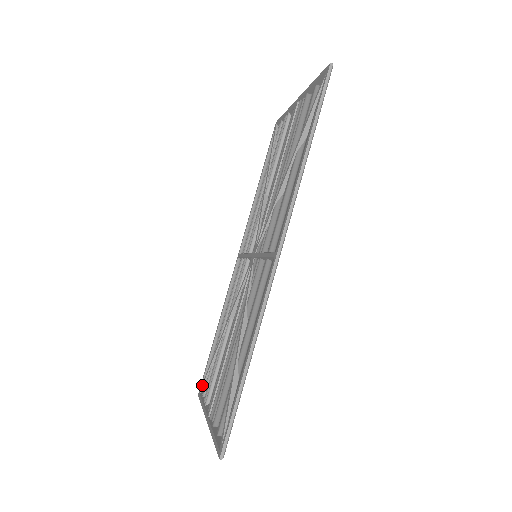
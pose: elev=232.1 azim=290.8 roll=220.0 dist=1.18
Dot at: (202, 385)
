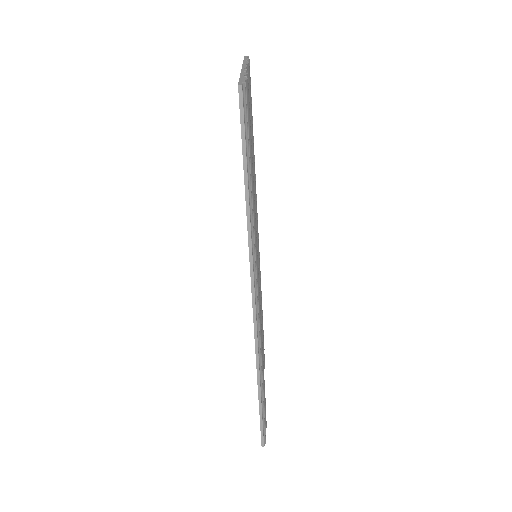
Dot at: occluded
